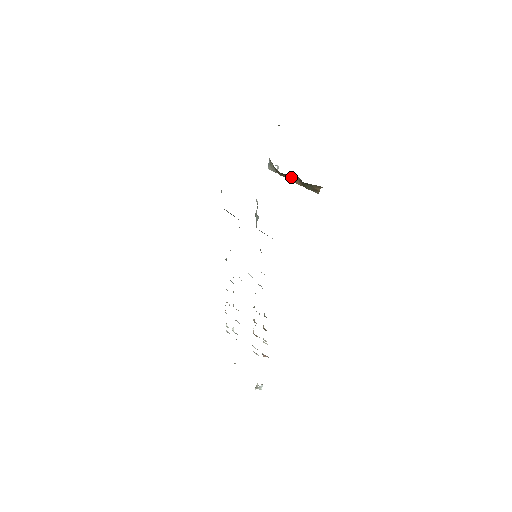
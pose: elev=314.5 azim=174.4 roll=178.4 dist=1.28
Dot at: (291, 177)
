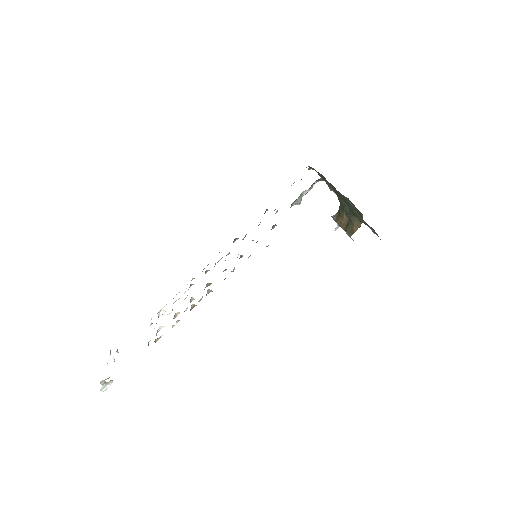
Dot at: (343, 220)
